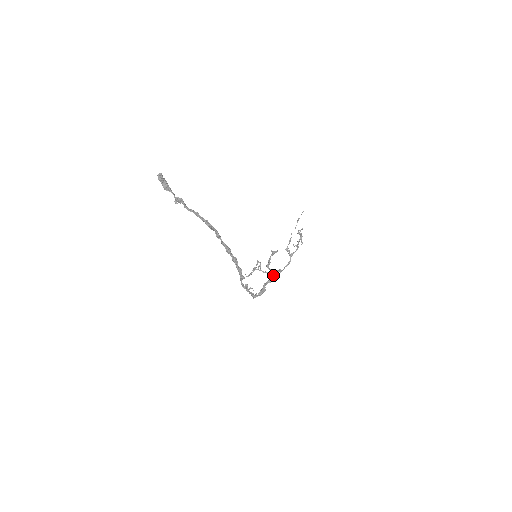
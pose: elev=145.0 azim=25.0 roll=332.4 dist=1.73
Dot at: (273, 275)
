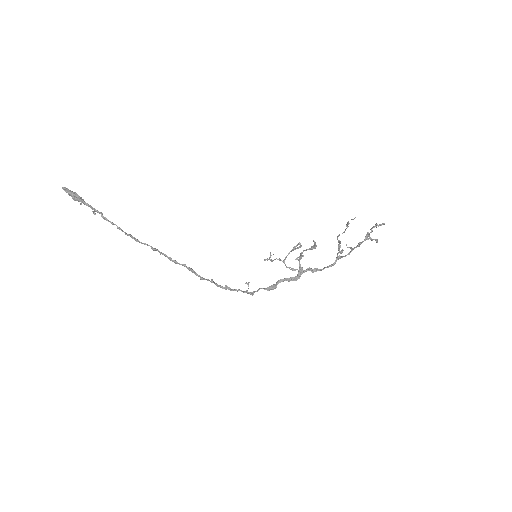
Dot at: (298, 273)
